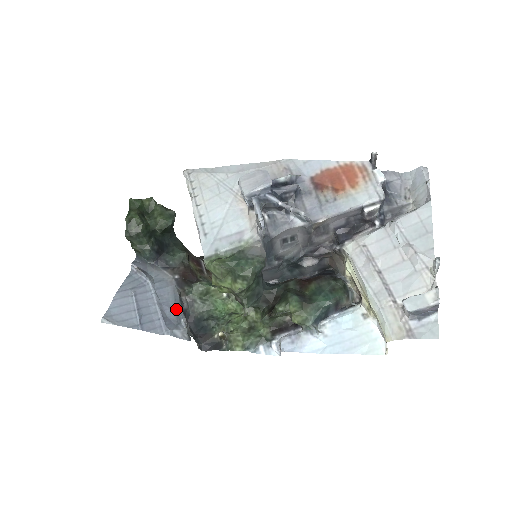
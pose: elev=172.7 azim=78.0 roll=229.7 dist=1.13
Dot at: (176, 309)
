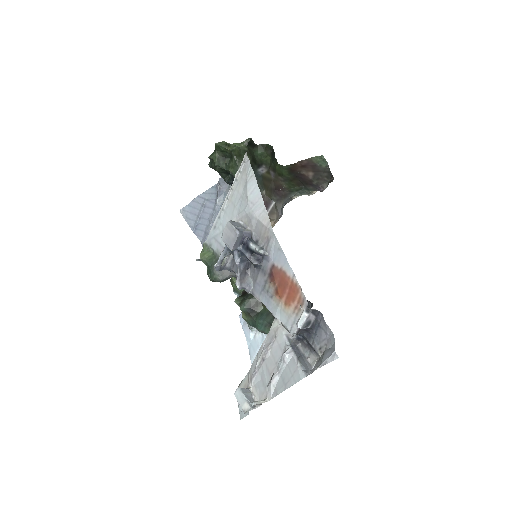
Dot at: occluded
